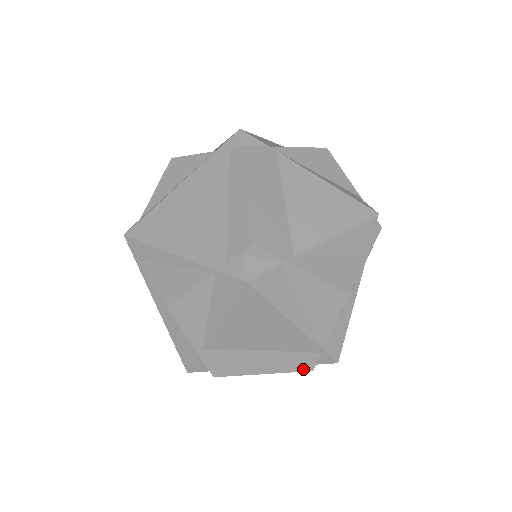
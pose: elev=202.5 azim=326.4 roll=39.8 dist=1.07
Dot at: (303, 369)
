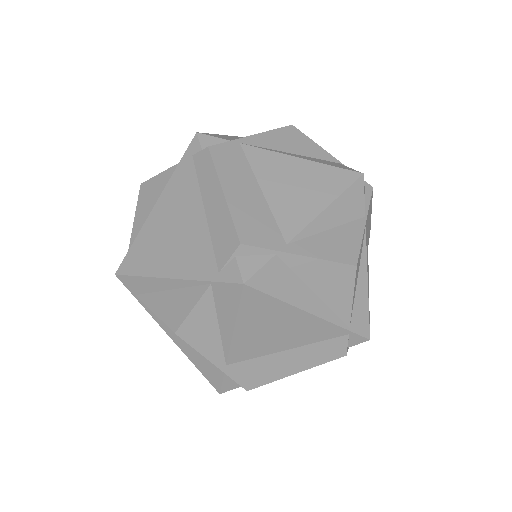
Dot at: (336, 356)
